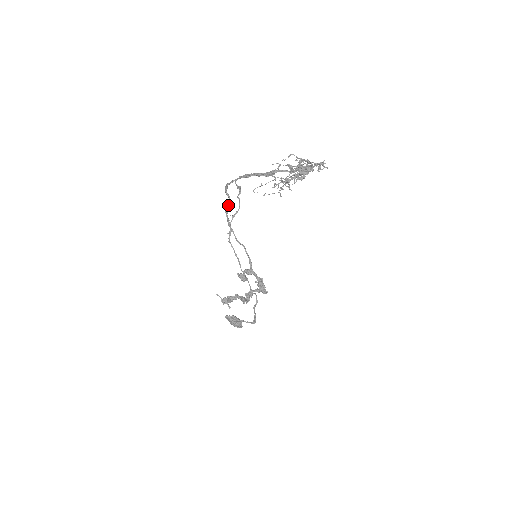
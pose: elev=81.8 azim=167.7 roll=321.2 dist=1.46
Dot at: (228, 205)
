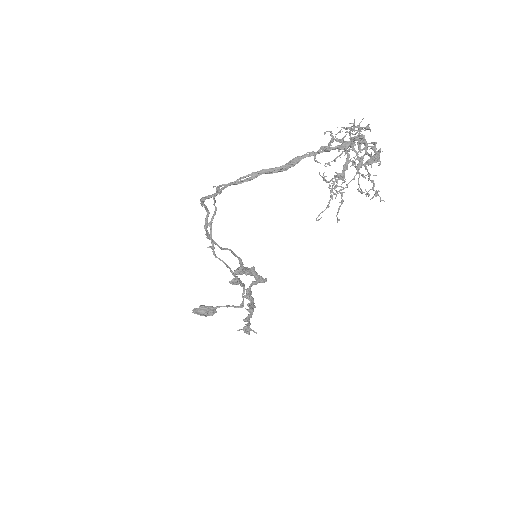
Dot at: (206, 218)
